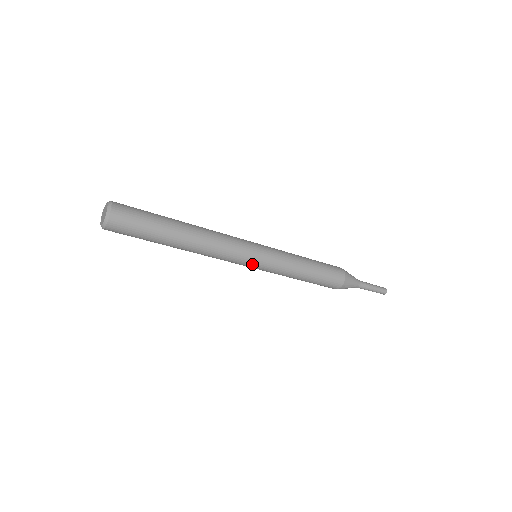
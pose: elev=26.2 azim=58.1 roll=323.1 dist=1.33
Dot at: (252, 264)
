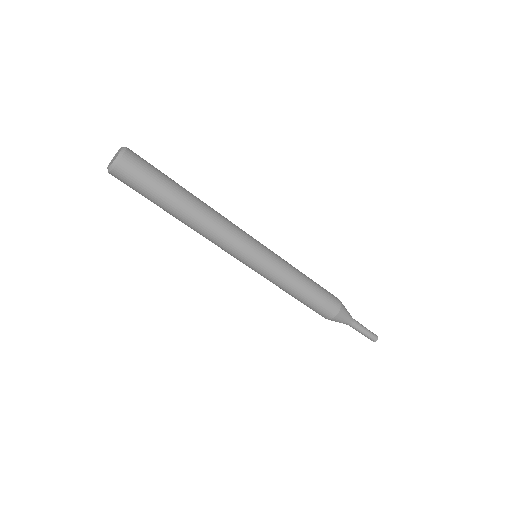
Dot at: (248, 263)
